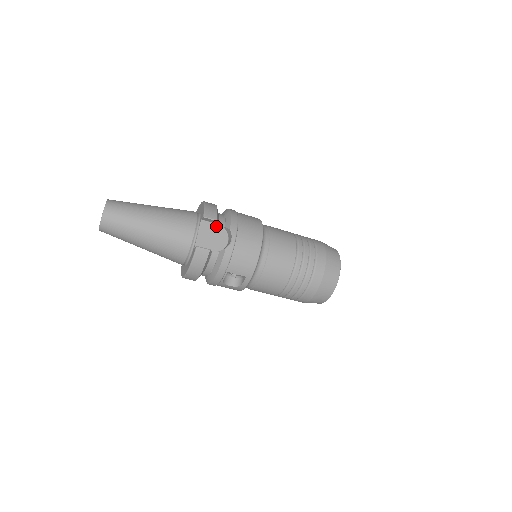
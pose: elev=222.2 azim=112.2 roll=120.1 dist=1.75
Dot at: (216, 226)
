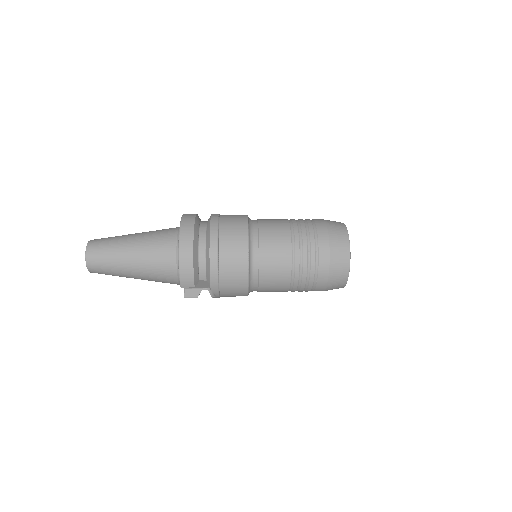
Dot at: (198, 279)
